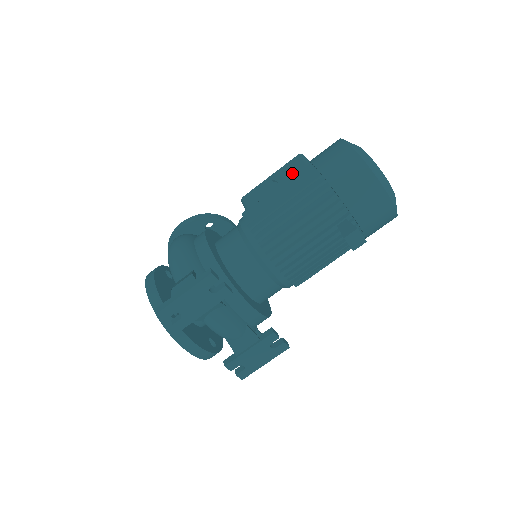
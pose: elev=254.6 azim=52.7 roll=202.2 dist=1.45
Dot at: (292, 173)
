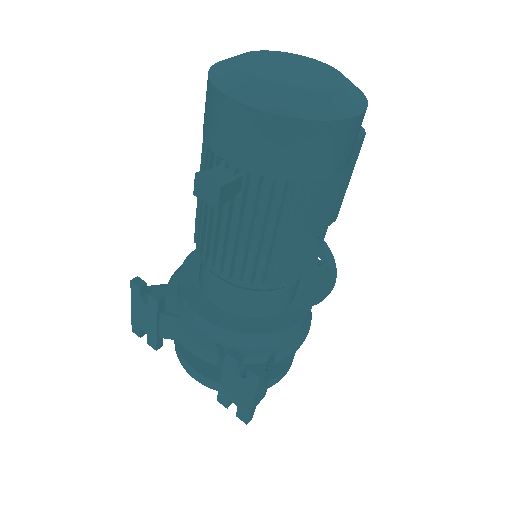
Dot at: occluded
